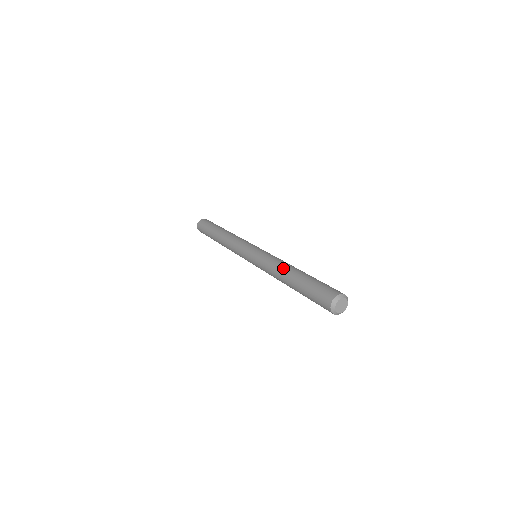
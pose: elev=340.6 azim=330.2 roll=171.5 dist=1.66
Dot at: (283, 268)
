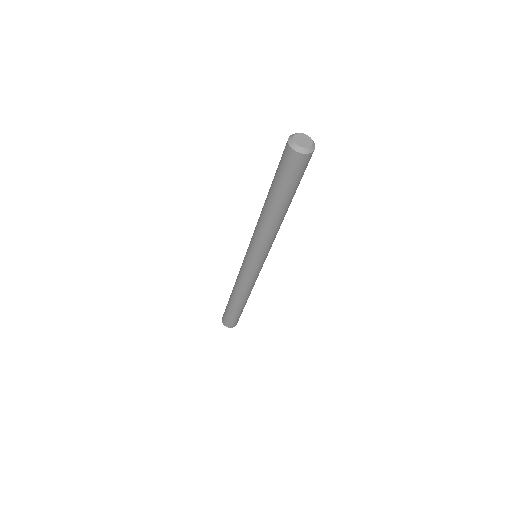
Dot at: (262, 209)
